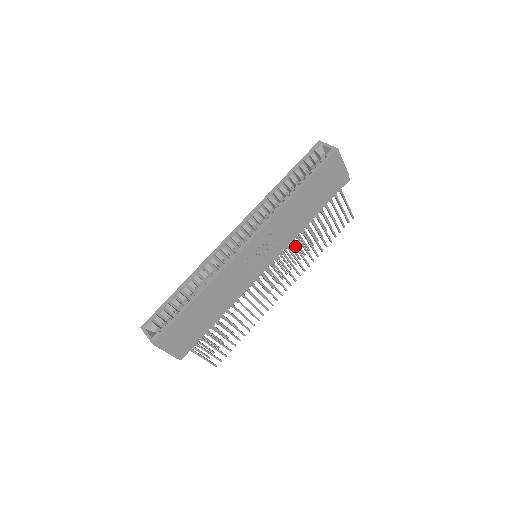
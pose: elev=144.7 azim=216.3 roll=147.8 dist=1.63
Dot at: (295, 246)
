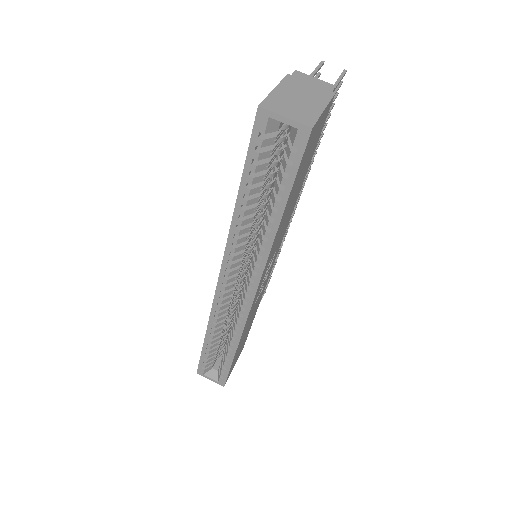
Dot at: occluded
